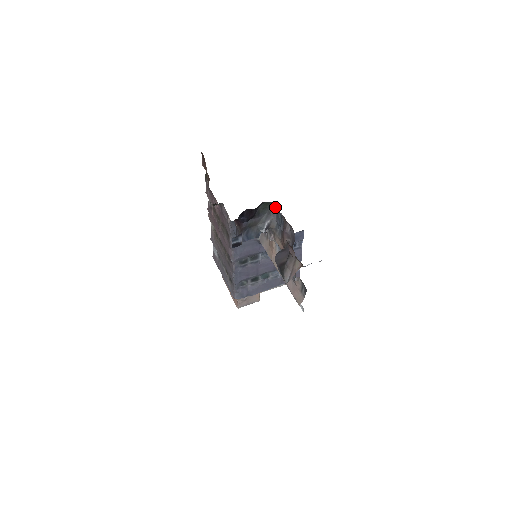
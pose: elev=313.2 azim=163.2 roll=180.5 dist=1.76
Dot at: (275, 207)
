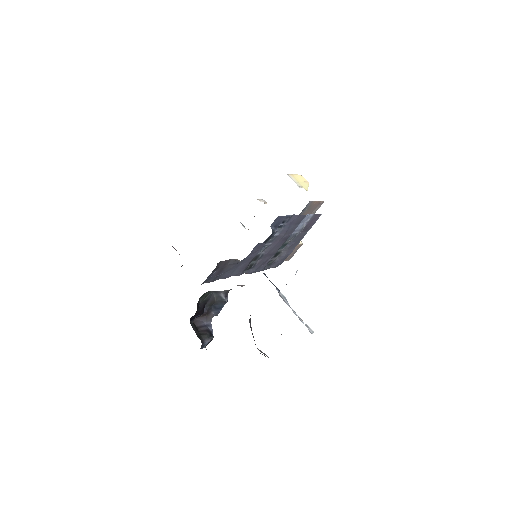
Dot at: occluded
